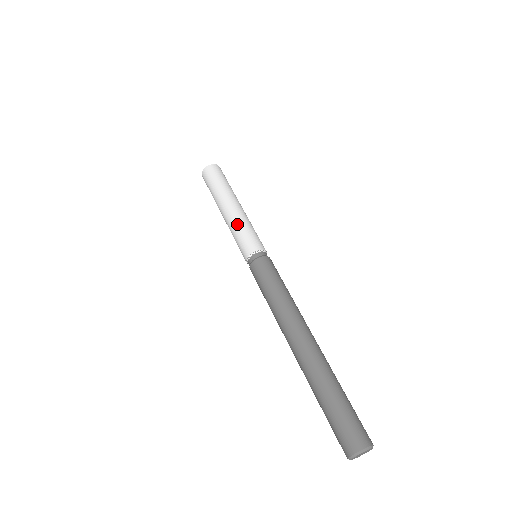
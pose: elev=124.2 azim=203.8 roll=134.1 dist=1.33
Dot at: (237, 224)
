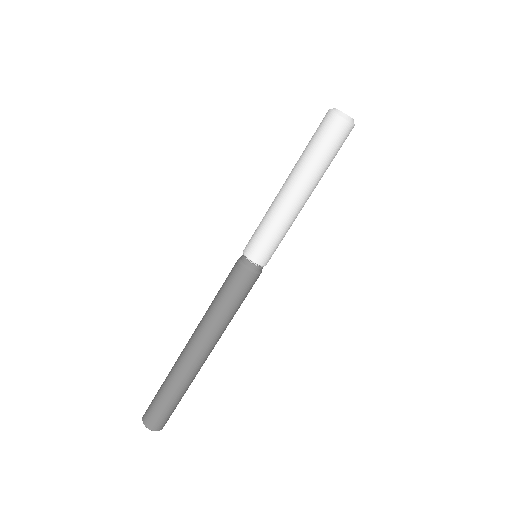
Dot at: (273, 219)
